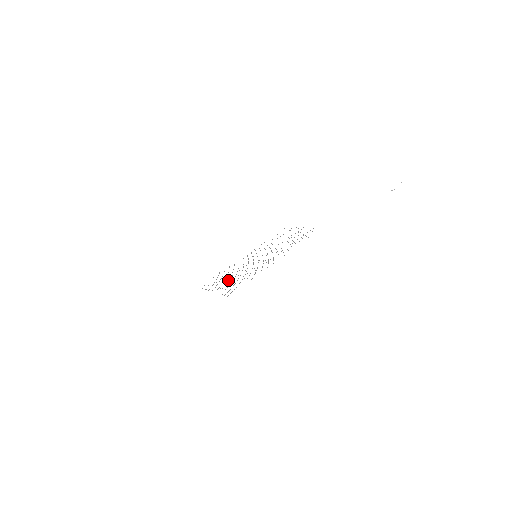
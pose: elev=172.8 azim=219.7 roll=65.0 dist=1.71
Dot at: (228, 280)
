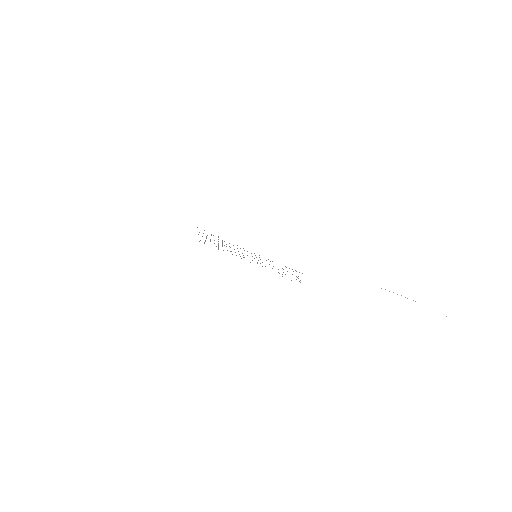
Dot at: occluded
